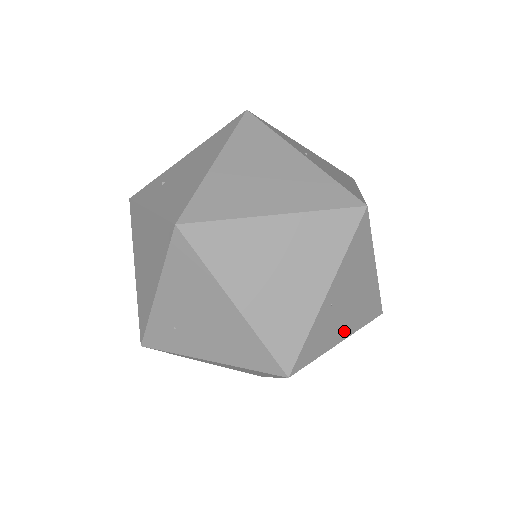
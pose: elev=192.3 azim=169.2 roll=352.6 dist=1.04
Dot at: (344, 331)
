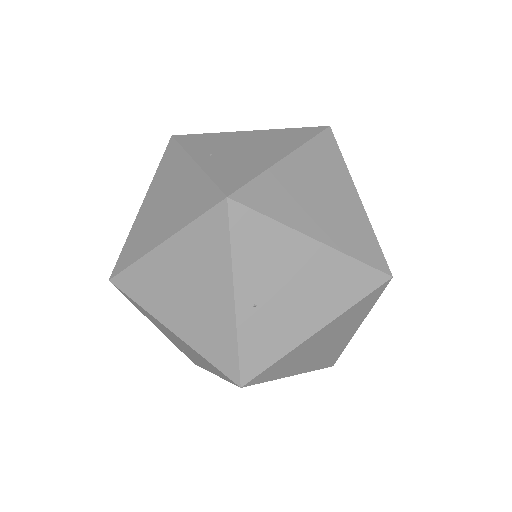
Dot at: (312, 321)
